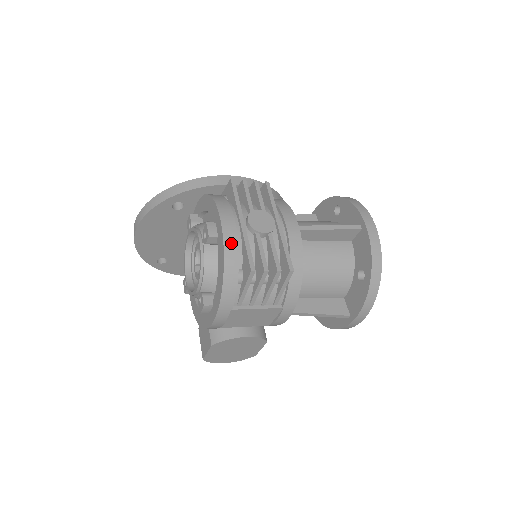
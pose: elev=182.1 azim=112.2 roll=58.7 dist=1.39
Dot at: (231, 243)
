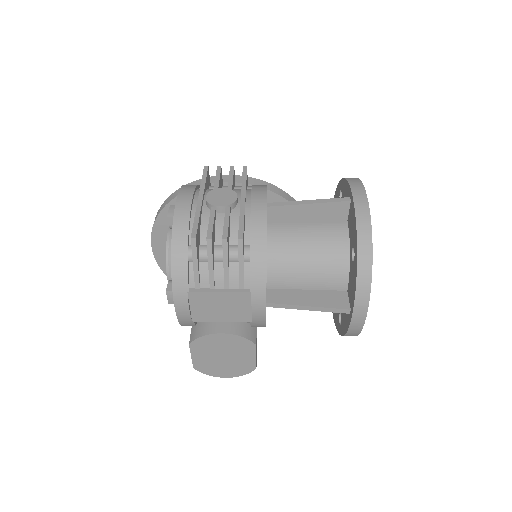
Dot at: (182, 217)
